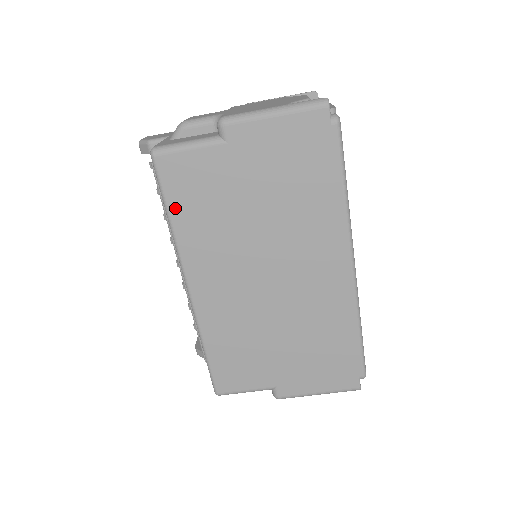
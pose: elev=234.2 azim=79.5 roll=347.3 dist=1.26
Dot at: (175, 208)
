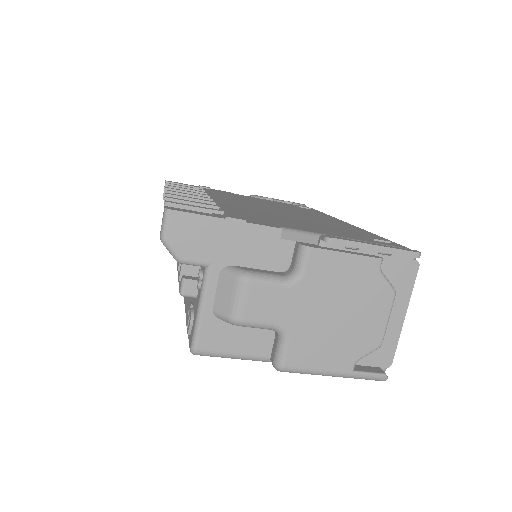
Dot at: occluded
